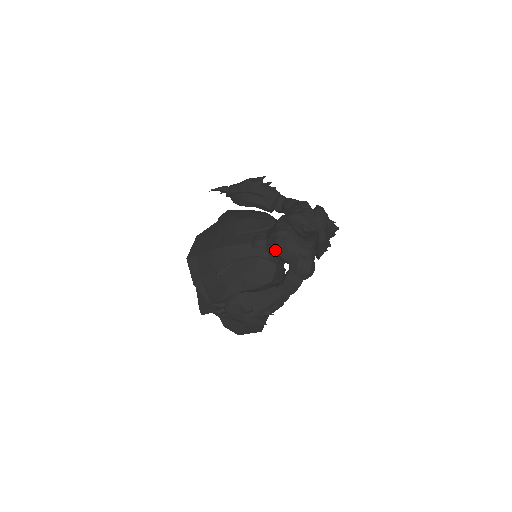
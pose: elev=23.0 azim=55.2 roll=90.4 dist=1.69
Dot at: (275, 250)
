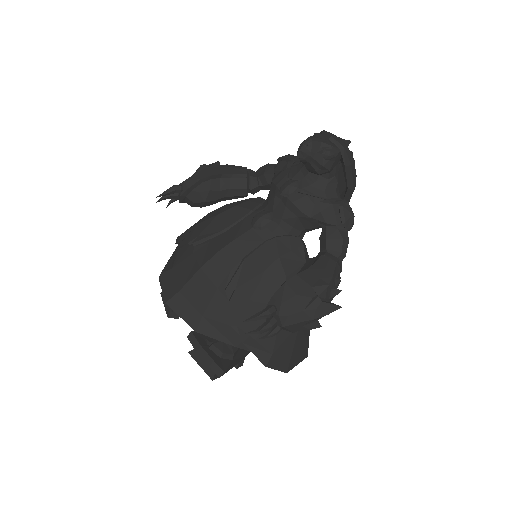
Dot at: (293, 214)
